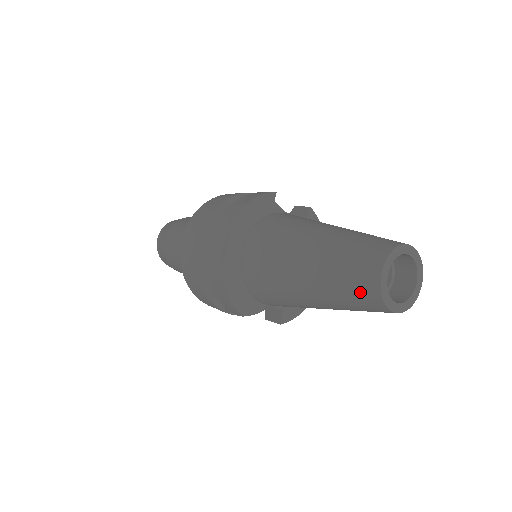
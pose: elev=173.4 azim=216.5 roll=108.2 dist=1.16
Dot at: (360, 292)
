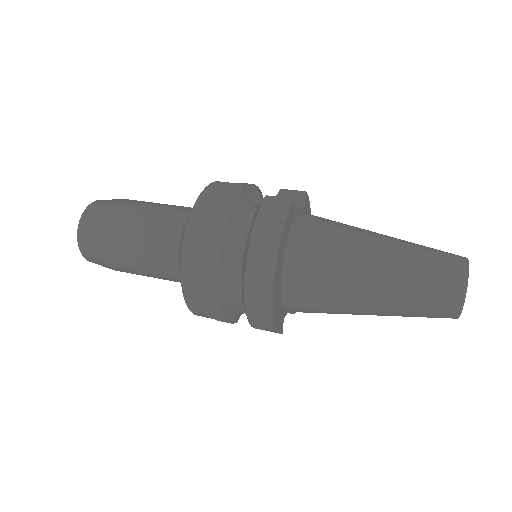
Dot at: (438, 313)
